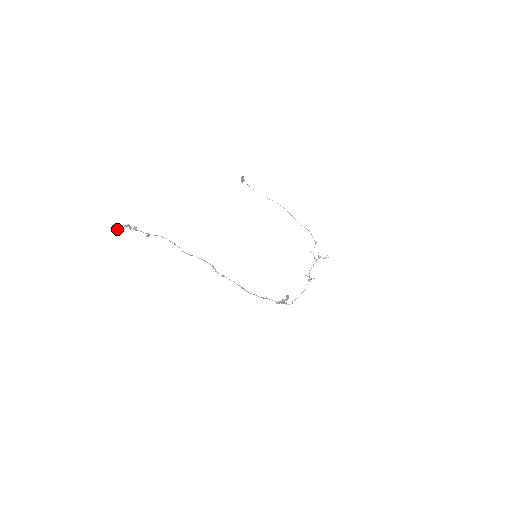
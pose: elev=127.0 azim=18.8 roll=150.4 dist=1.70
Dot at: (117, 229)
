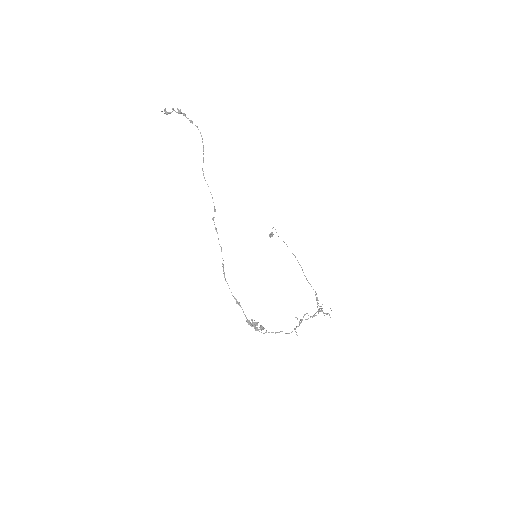
Dot at: (167, 112)
